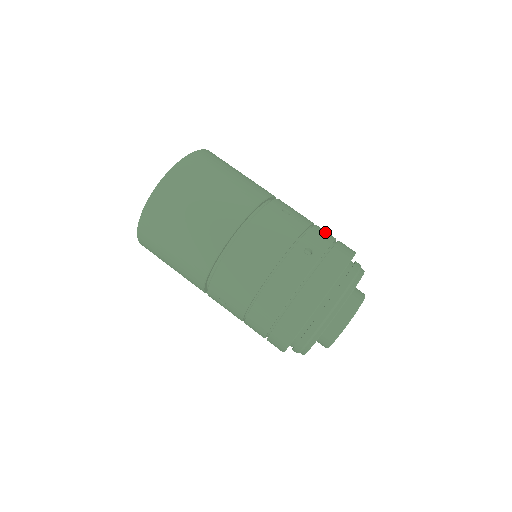
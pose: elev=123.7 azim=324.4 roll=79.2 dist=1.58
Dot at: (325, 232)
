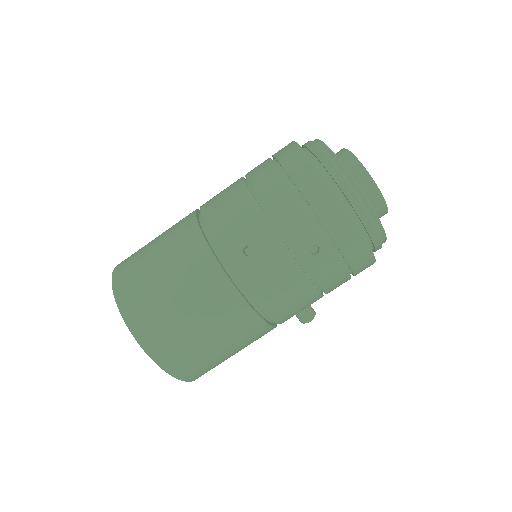
Dot at: occluded
